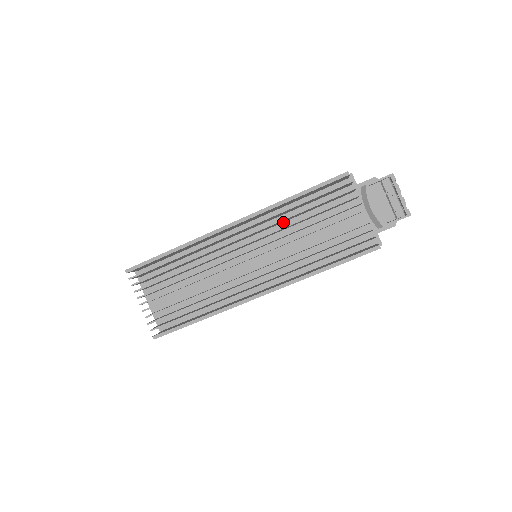
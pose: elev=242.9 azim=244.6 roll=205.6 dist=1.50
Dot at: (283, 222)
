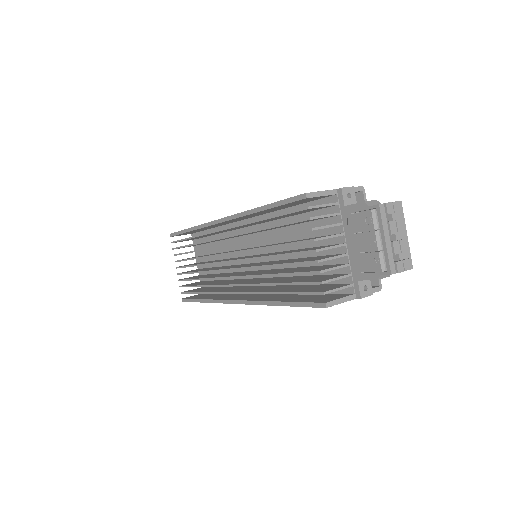
Dot at: (277, 228)
